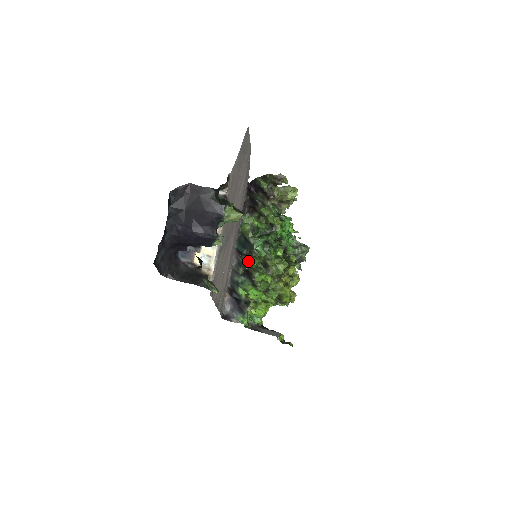
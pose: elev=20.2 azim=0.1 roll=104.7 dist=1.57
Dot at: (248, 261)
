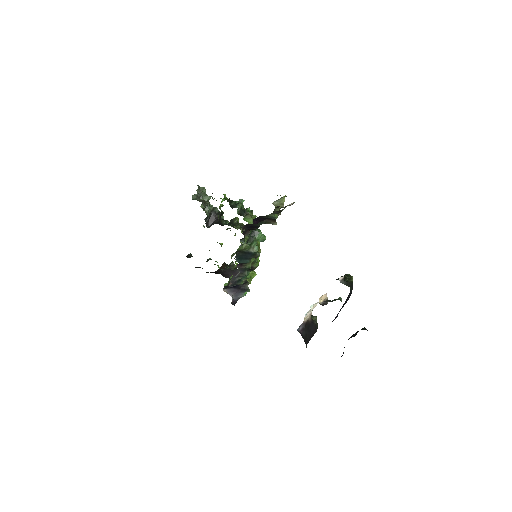
Dot at: (249, 263)
